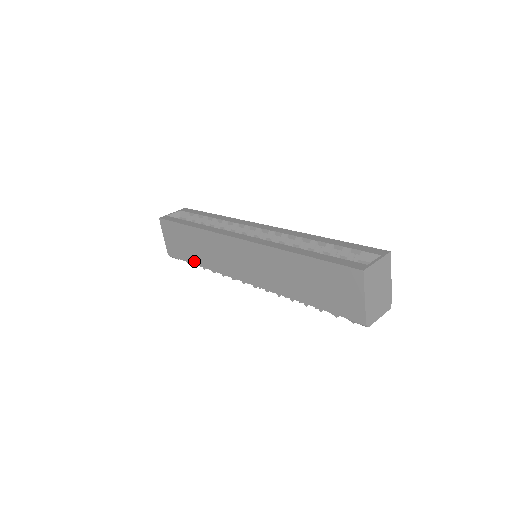
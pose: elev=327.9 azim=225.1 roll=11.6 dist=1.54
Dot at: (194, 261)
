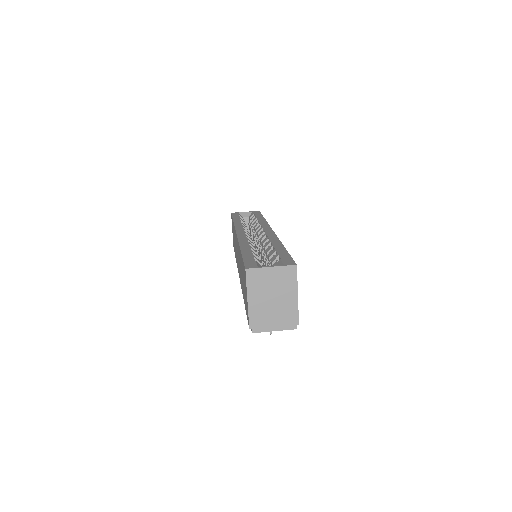
Dot at: occluded
